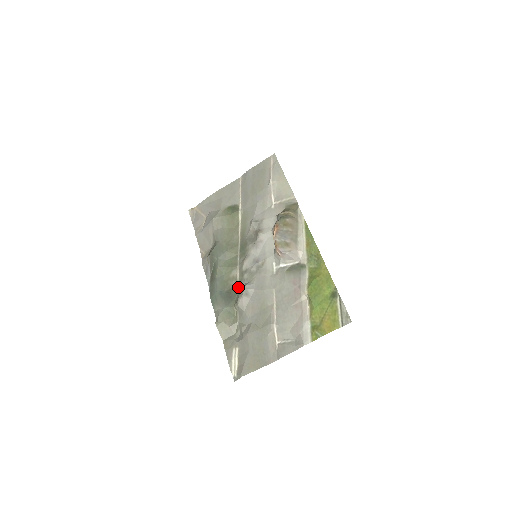
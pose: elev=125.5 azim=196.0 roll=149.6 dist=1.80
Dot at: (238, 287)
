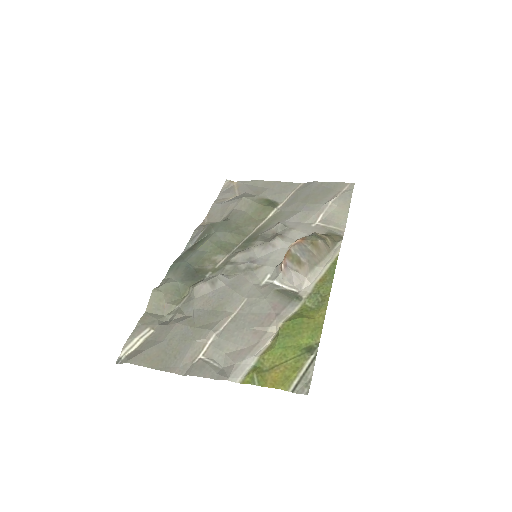
Dot at: (211, 273)
